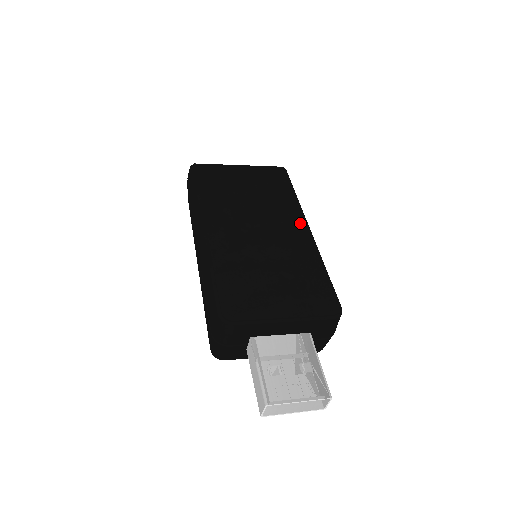
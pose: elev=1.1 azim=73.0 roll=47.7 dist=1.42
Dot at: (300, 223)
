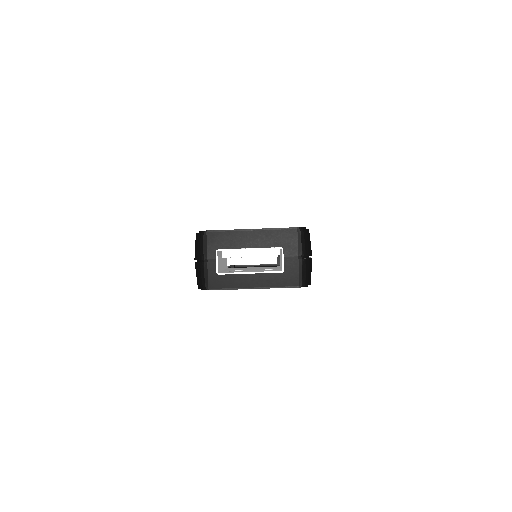
Dot at: occluded
